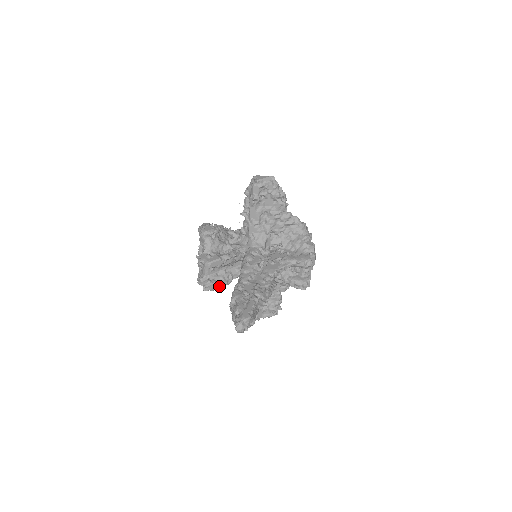
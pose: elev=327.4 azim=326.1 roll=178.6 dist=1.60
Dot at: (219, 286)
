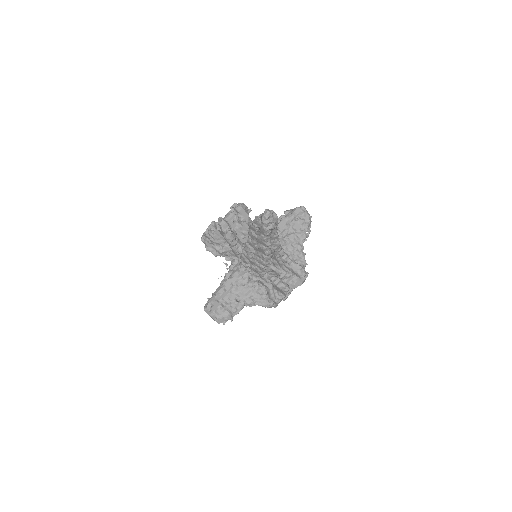
Dot at: (229, 233)
